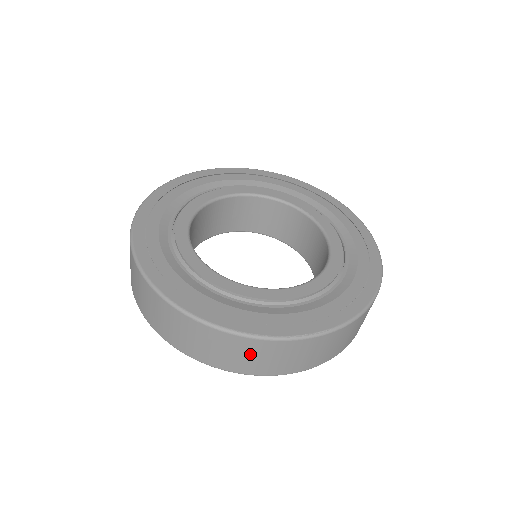
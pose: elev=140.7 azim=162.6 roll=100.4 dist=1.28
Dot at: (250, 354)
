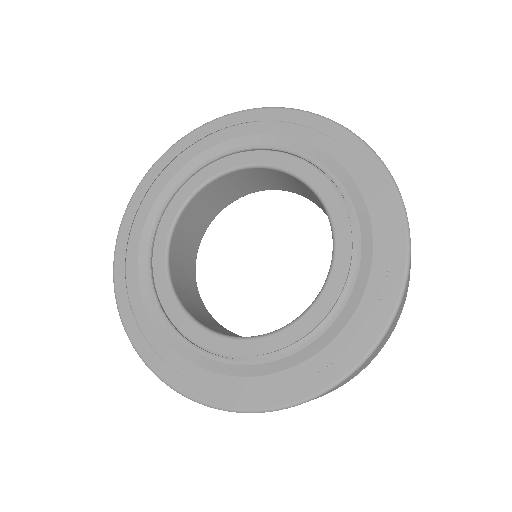
Dot at: occluded
